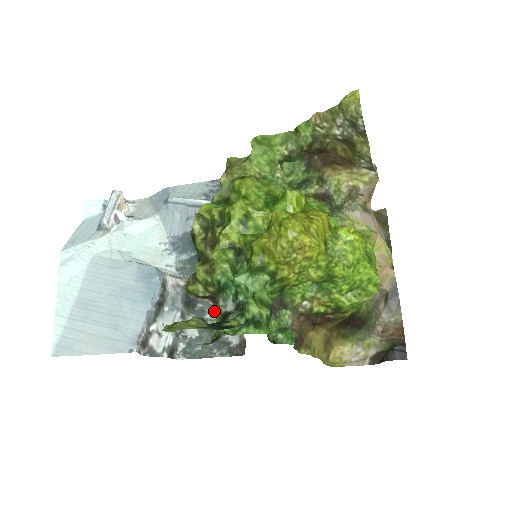
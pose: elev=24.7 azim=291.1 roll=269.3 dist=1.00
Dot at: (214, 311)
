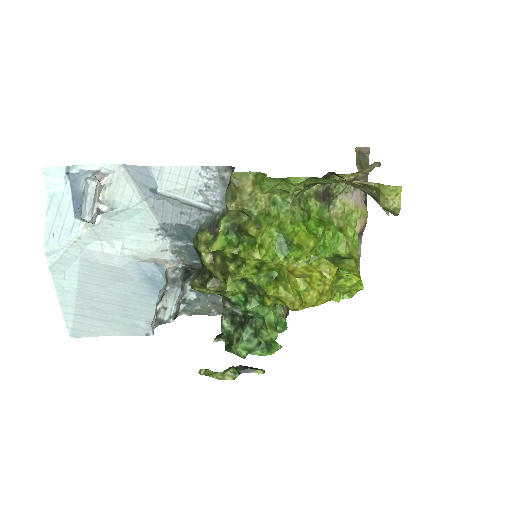
Dot at: occluded
